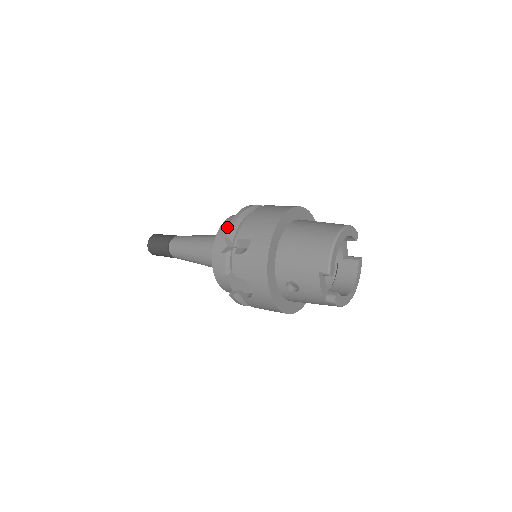
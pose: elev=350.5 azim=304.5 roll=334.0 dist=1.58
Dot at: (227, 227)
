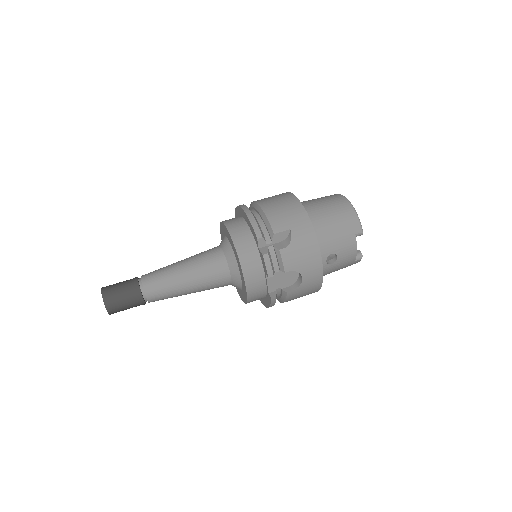
Dot at: (239, 232)
